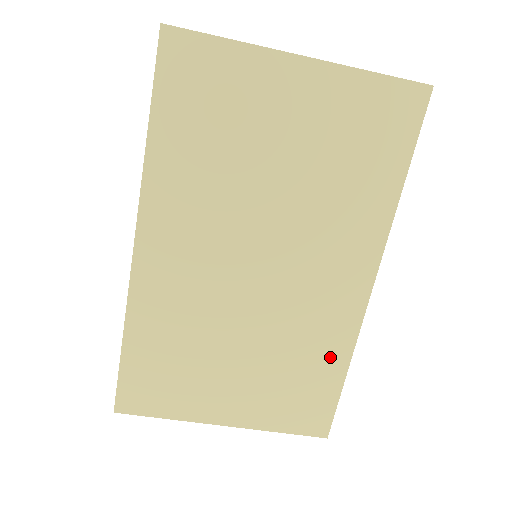
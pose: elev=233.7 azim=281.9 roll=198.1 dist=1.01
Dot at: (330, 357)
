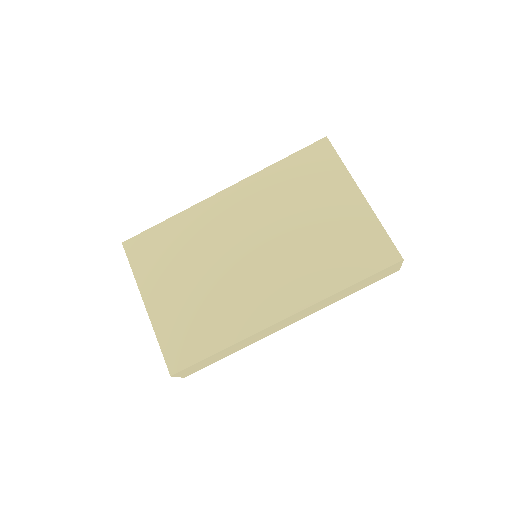
Dot at: (226, 331)
